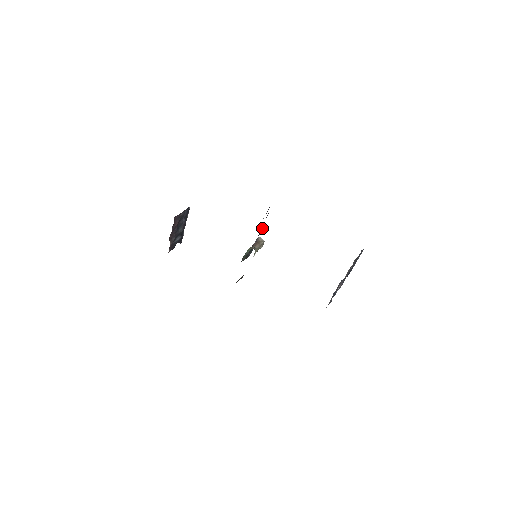
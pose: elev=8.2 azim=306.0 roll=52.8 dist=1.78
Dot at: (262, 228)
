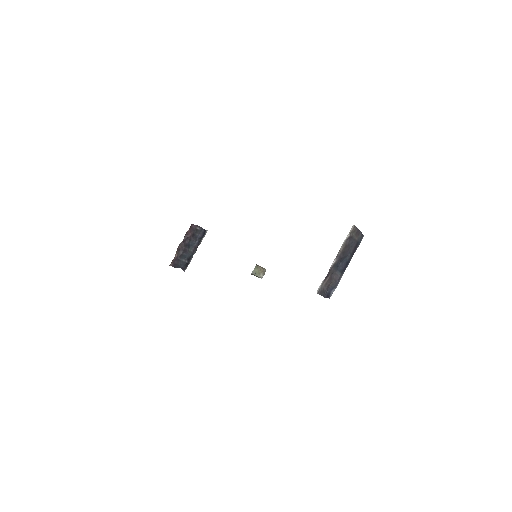
Dot at: occluded
